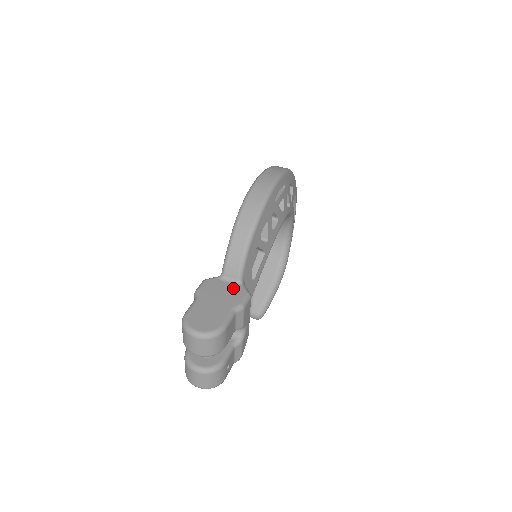
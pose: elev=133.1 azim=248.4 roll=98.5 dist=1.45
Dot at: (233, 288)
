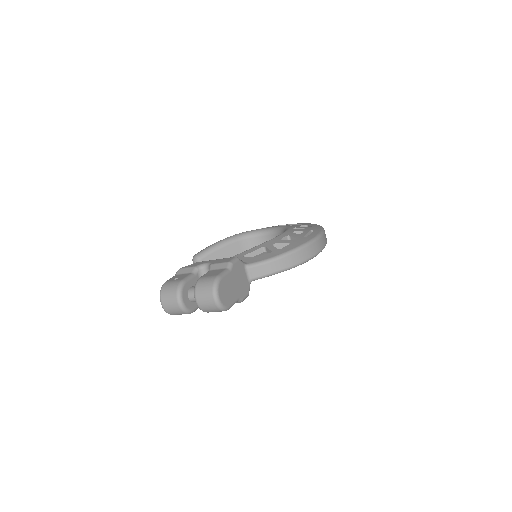
Dot at: (246, 282)
